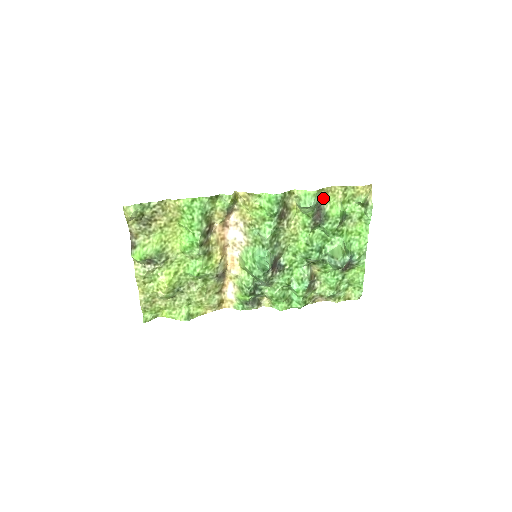
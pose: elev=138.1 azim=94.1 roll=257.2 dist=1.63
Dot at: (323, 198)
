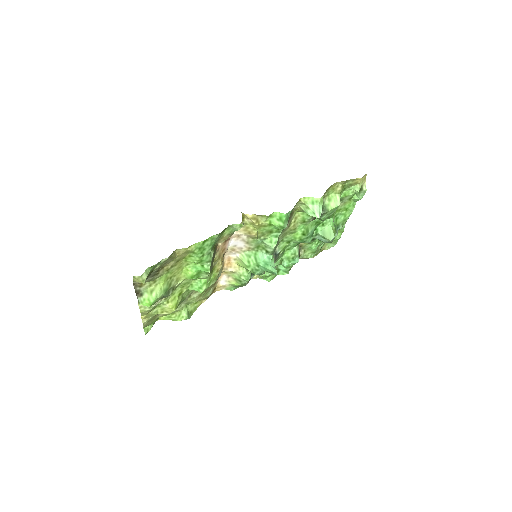
Dot at: (324, 194)
